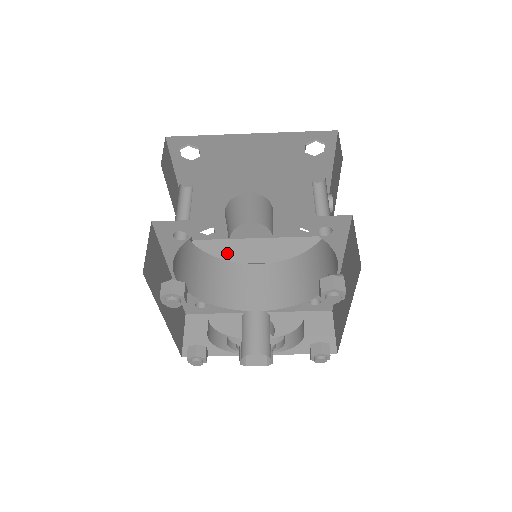
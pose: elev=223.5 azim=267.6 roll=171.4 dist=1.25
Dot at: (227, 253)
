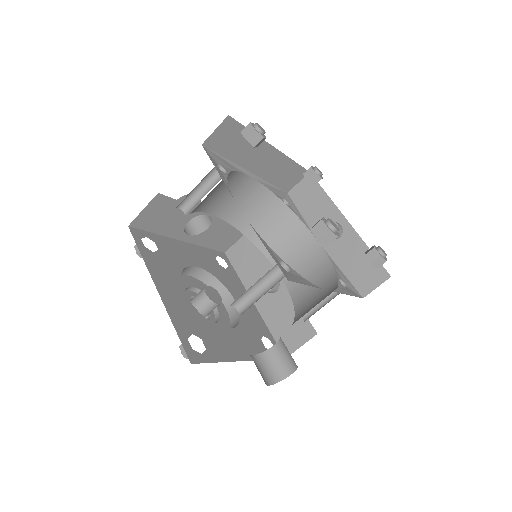
Dot at: (241, 149)
